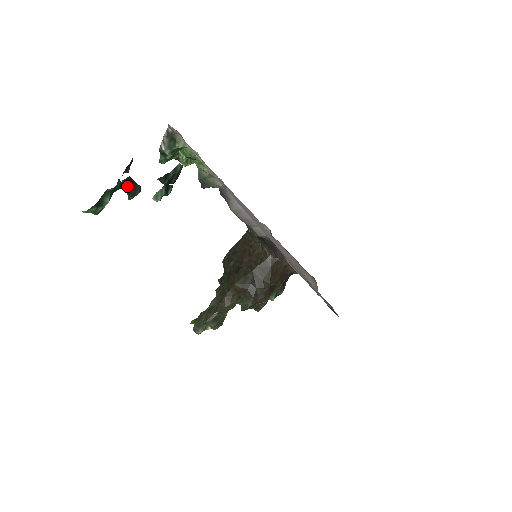
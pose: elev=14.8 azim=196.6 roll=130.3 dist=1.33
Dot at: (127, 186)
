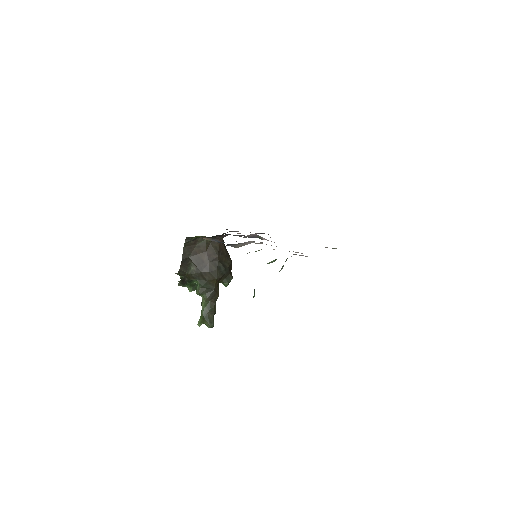
Dot at: occluded
